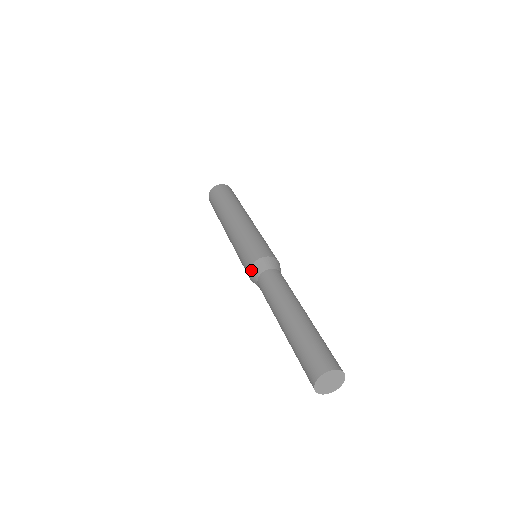
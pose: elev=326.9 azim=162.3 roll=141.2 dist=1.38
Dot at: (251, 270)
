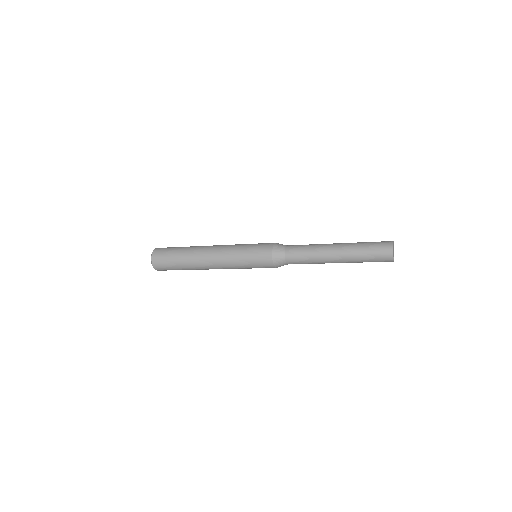
Dot at: (274, 256)
